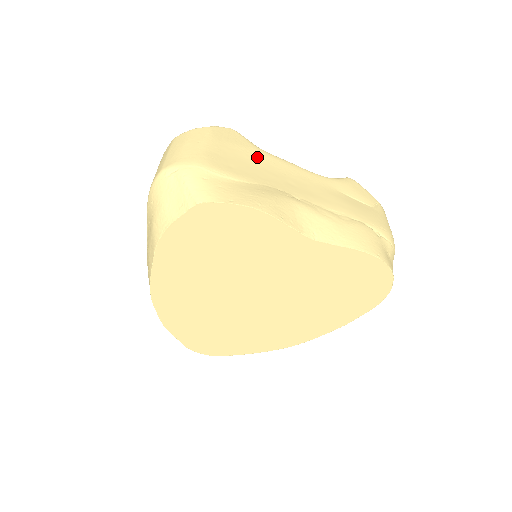
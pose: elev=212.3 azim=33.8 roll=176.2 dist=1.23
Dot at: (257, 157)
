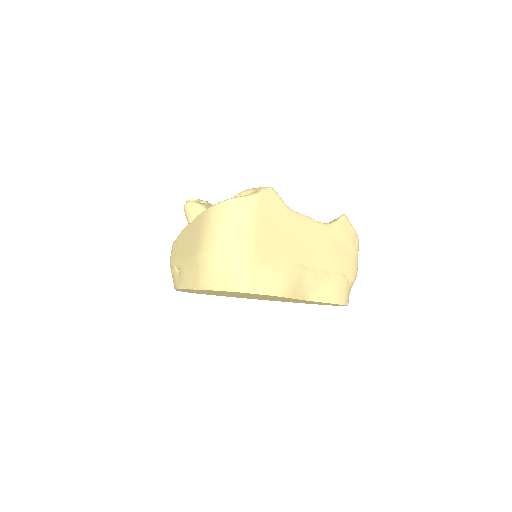
Dot at: (286, 223)
